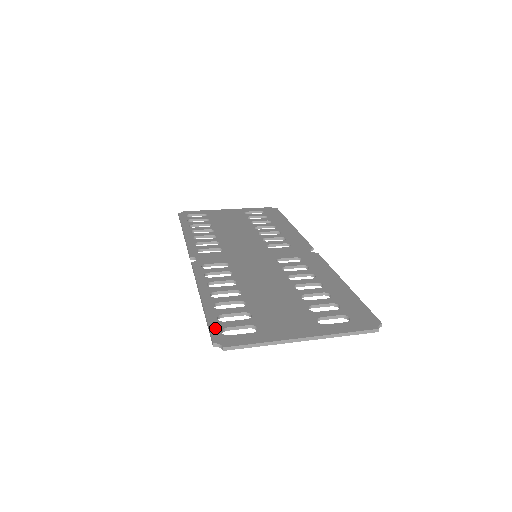
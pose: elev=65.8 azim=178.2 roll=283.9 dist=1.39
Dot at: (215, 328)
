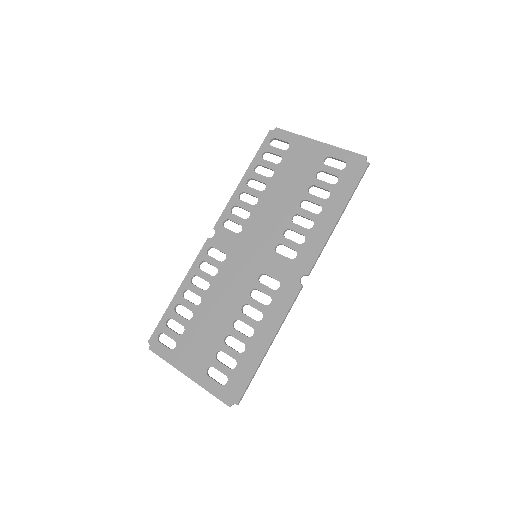
Dot at: (158, 329)
